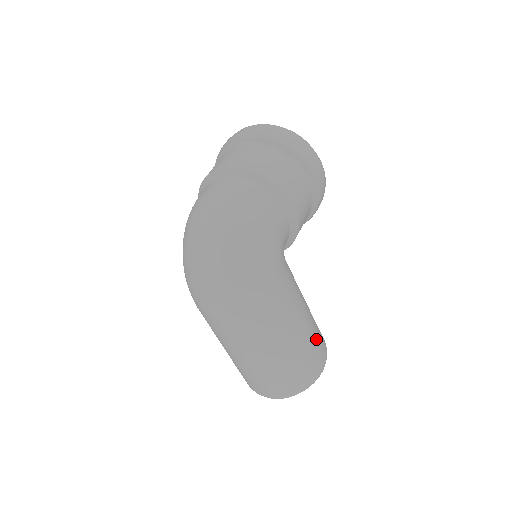
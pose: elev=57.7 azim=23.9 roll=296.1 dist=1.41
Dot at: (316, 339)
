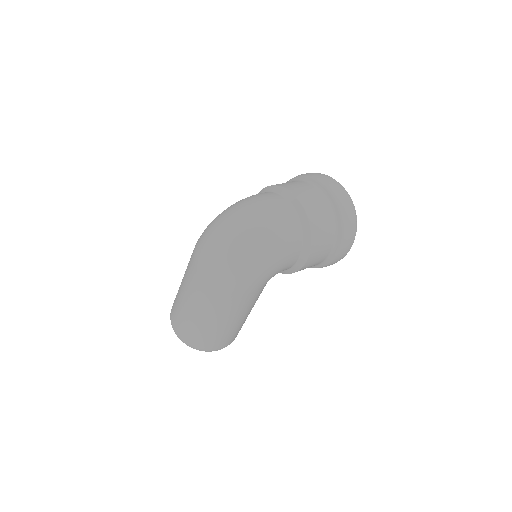
Dot at: (234, 333)
